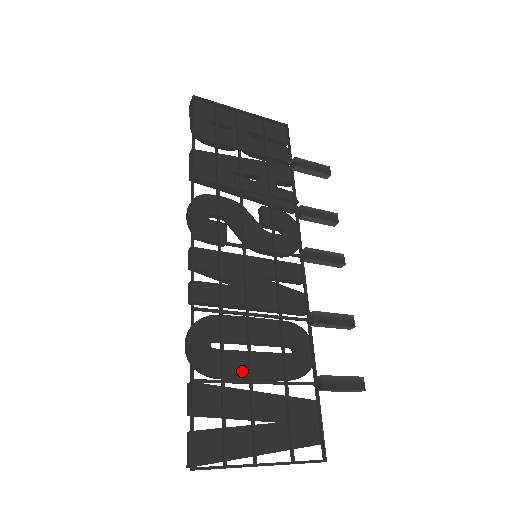
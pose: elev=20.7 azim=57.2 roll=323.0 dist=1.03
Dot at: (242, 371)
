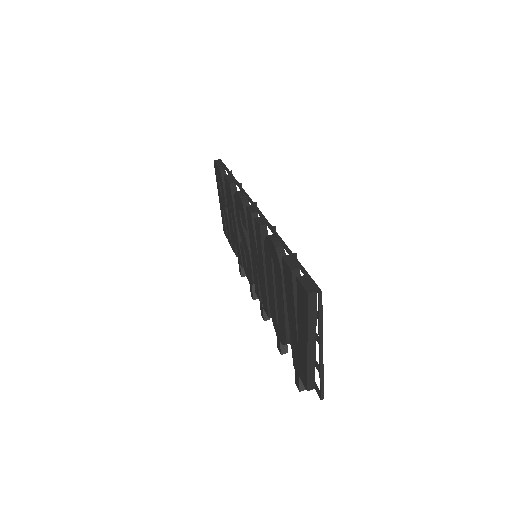
Dot at: occluded
